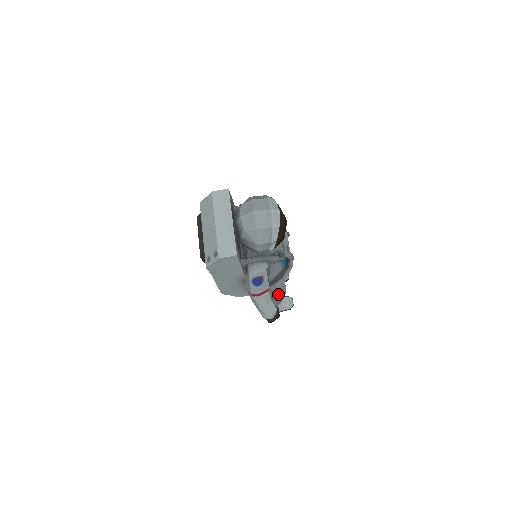
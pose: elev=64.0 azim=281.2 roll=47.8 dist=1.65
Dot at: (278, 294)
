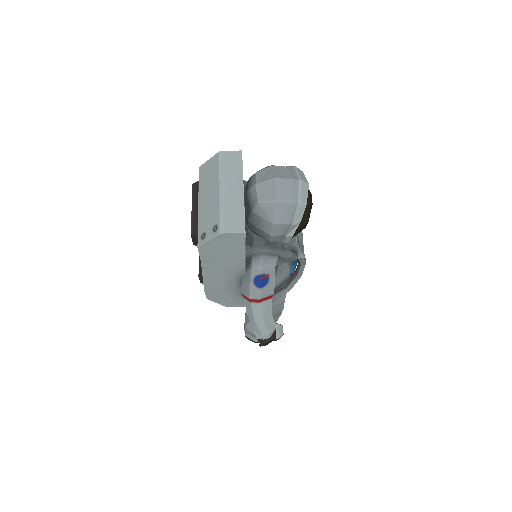
Dot at: (273, 313)
